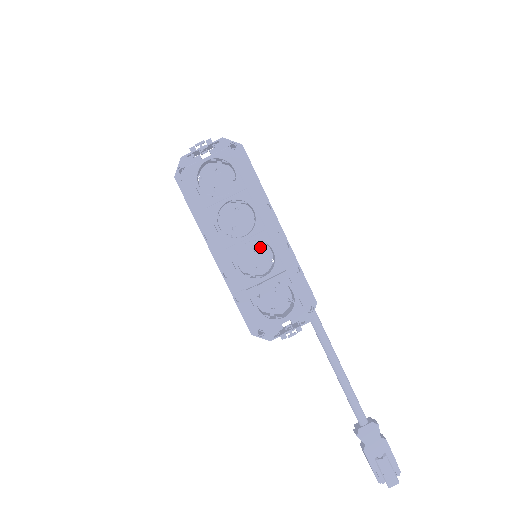
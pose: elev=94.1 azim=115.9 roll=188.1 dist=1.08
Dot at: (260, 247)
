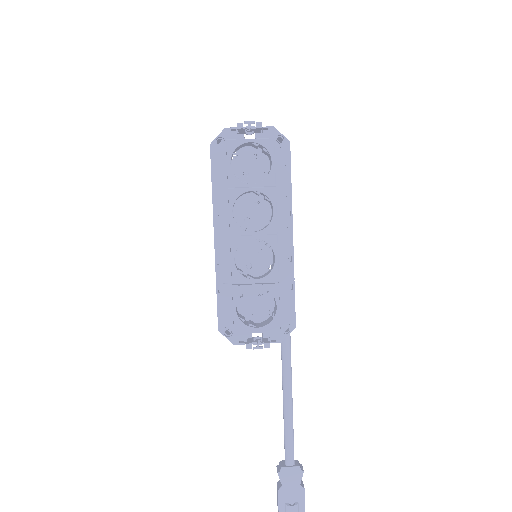
Dot at: (264, 249)
